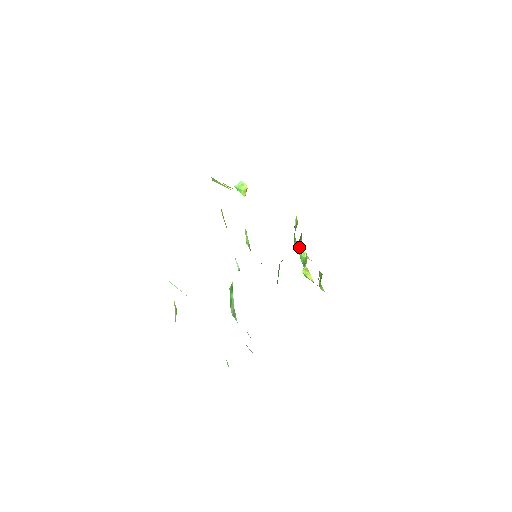
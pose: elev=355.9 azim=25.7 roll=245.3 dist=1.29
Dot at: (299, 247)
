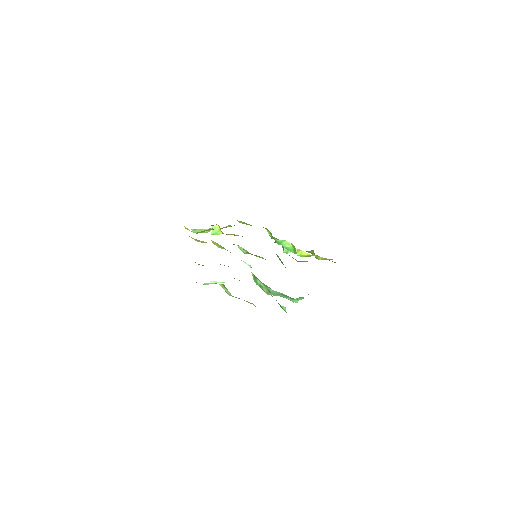
Dot at: (283, 243)
